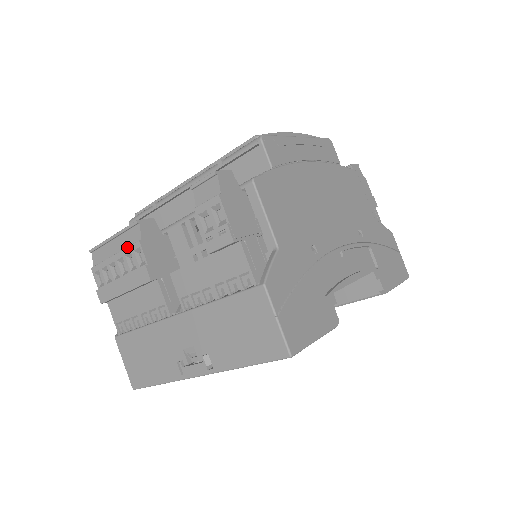
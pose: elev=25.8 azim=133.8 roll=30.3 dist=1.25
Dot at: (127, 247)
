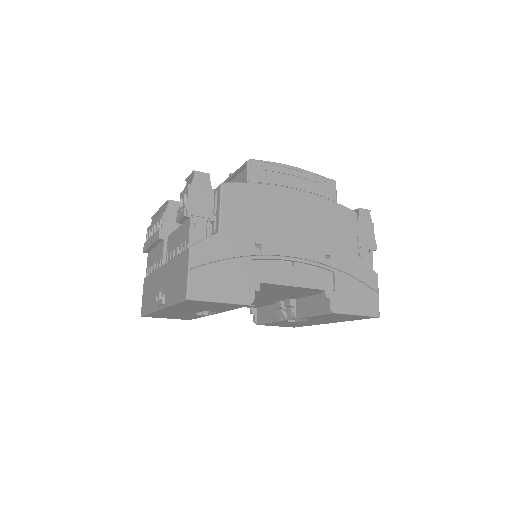
Dot at: (159, 216)
